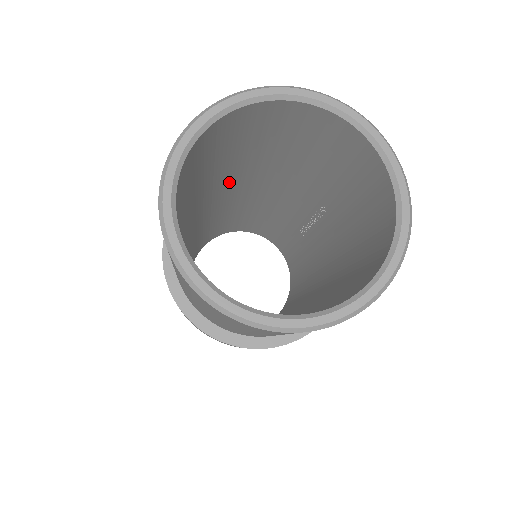
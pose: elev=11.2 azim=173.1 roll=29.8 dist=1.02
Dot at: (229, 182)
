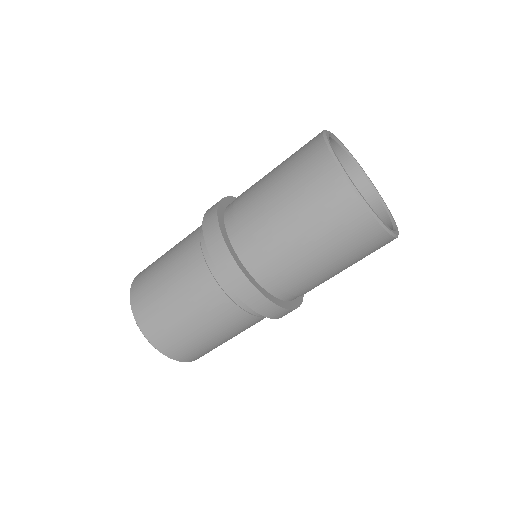
Dot at: occluded
